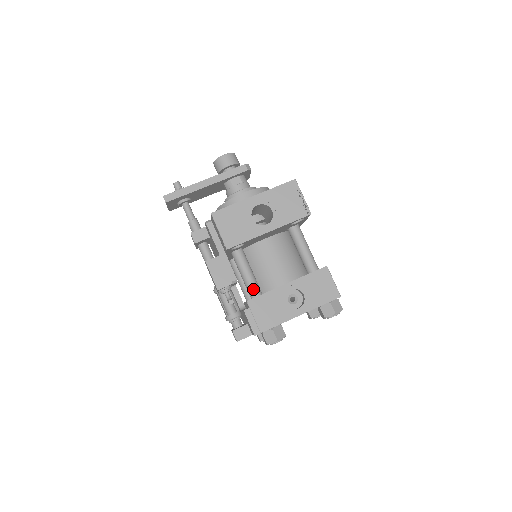
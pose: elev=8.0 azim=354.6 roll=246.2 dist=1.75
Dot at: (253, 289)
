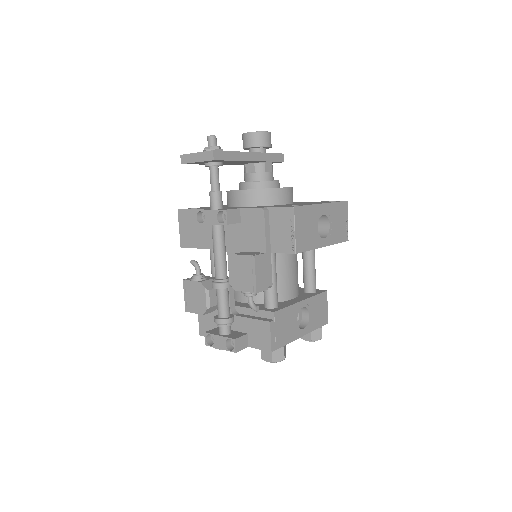
Dot at: (276, 299)
